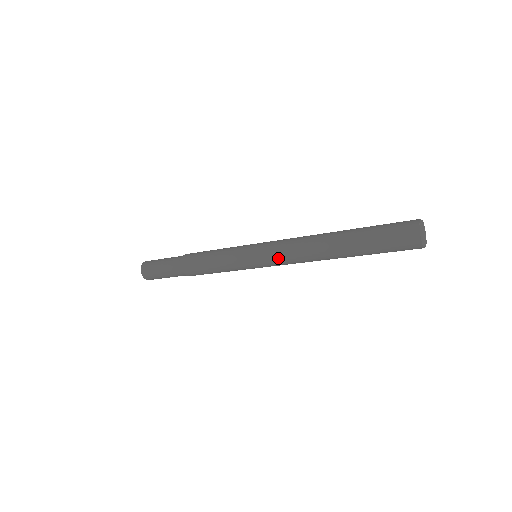
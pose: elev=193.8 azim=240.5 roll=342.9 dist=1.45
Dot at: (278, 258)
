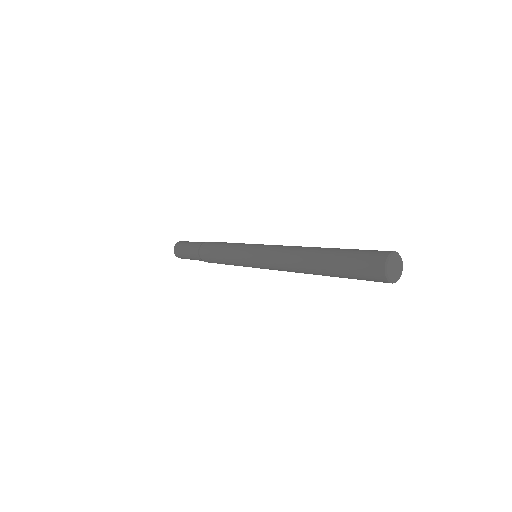
Dot at: (268, 265)
